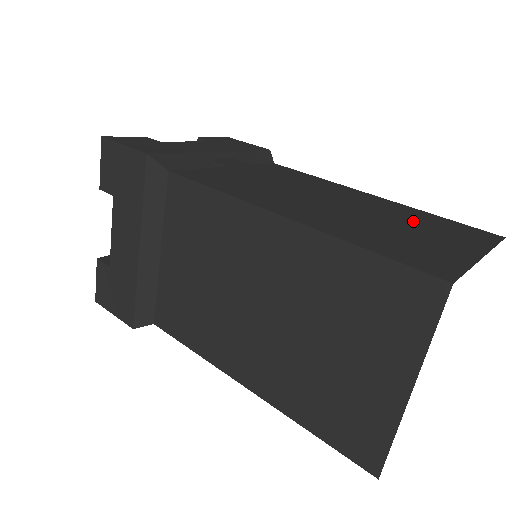
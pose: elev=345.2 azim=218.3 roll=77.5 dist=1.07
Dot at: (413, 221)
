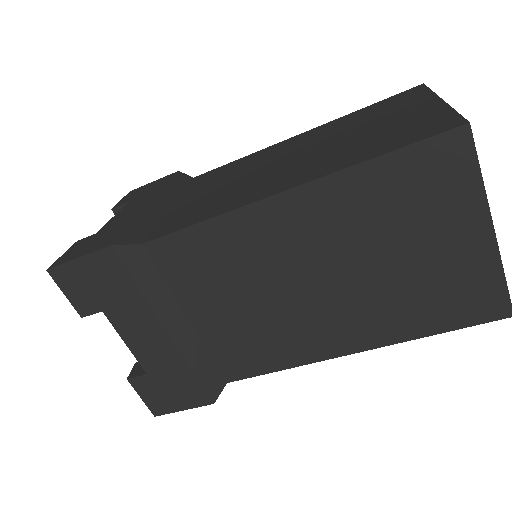
Dot at: (359, 122)
